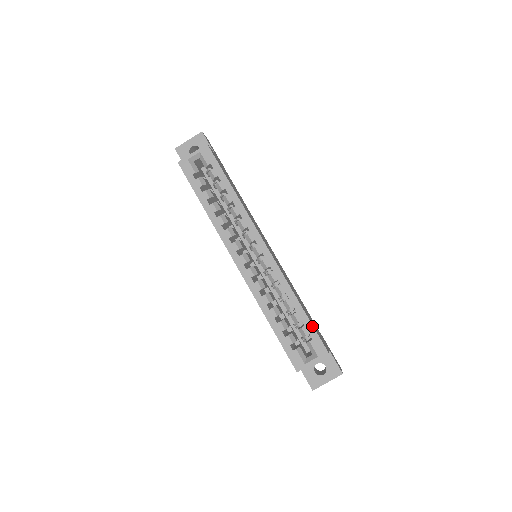
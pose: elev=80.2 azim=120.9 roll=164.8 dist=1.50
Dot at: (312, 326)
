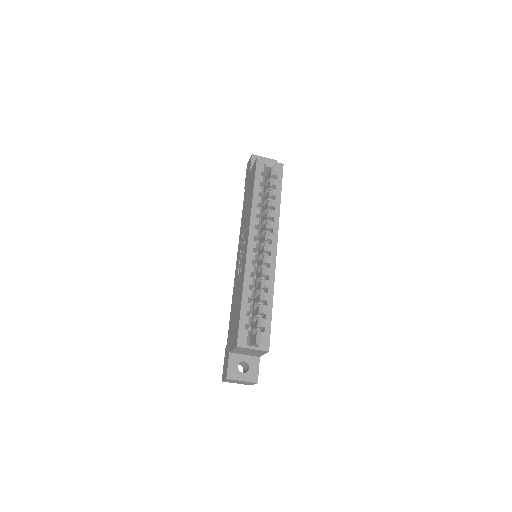
Dot at: occluded
